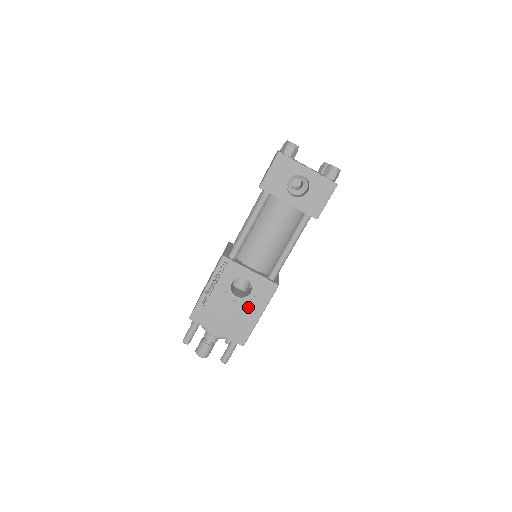
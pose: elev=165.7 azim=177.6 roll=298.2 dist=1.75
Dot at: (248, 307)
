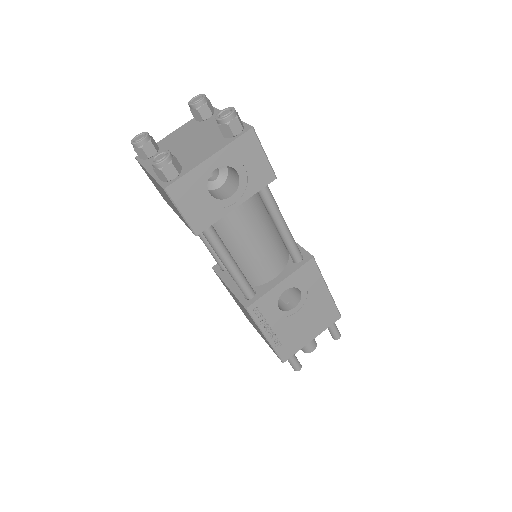
Dot at: (312, 299)
